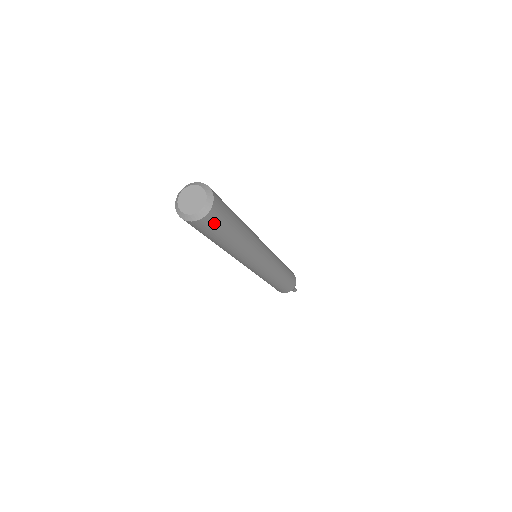
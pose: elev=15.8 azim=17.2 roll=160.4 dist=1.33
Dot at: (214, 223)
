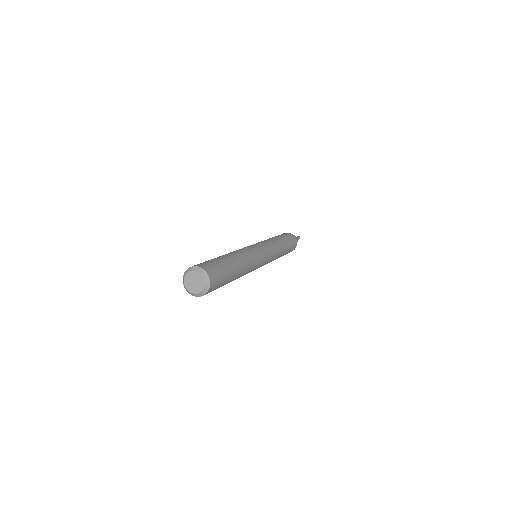
Dot at: (214, 289)
